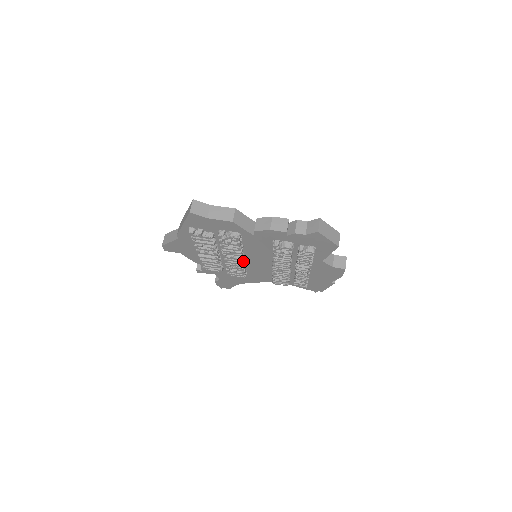
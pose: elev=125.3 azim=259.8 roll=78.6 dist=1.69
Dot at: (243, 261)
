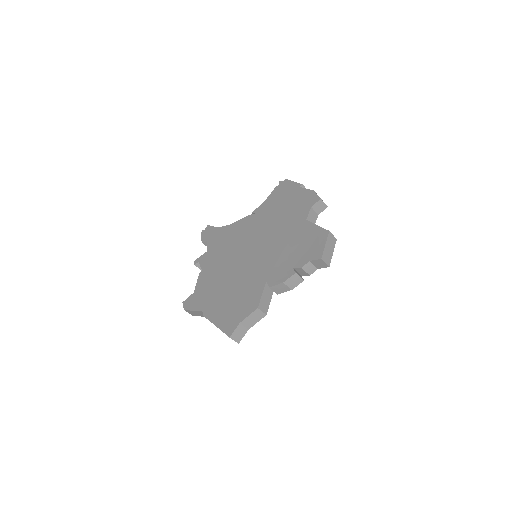
Dot at: occluded
